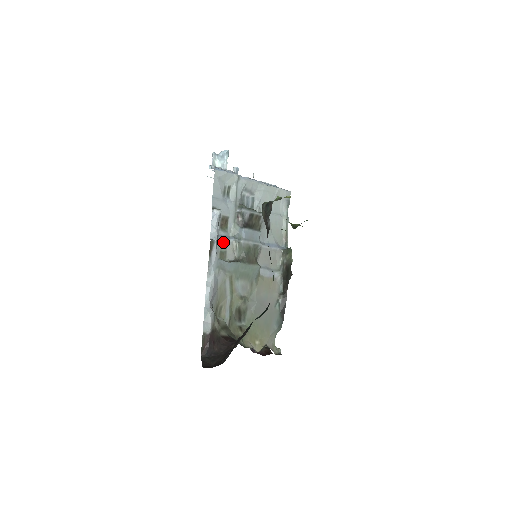
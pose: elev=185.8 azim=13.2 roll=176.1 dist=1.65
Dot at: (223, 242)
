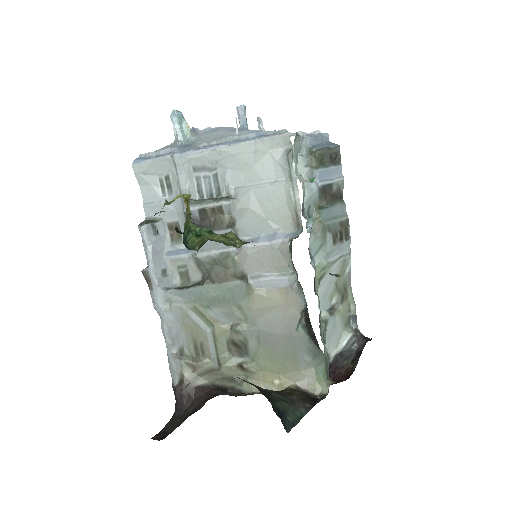
Dot at: (177, 260)
